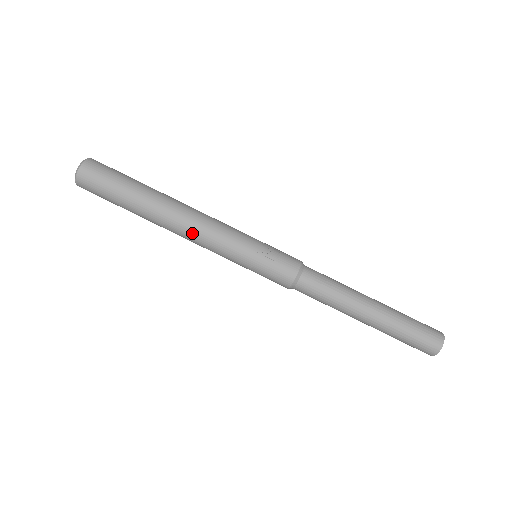
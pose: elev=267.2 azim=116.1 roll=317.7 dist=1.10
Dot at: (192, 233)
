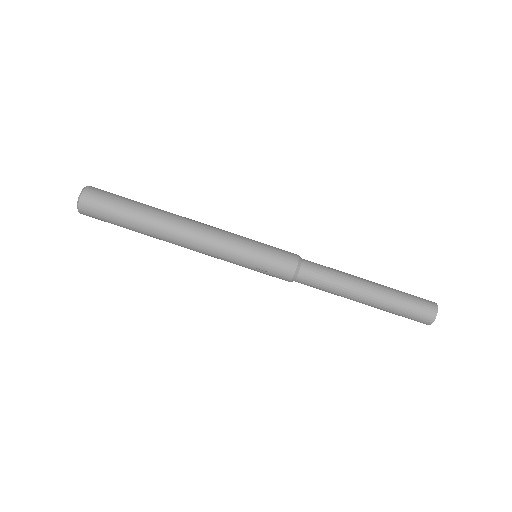
Dot at: (193, 250)
